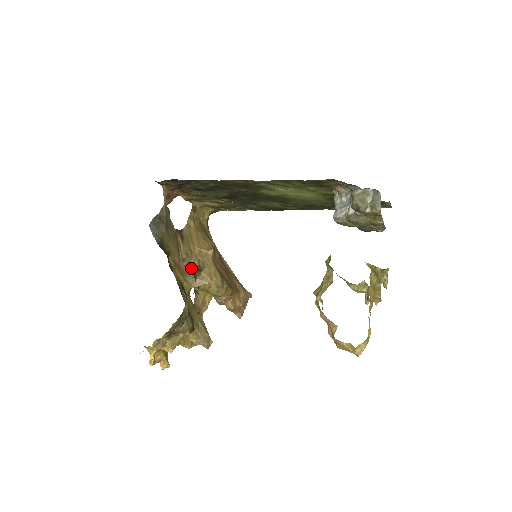
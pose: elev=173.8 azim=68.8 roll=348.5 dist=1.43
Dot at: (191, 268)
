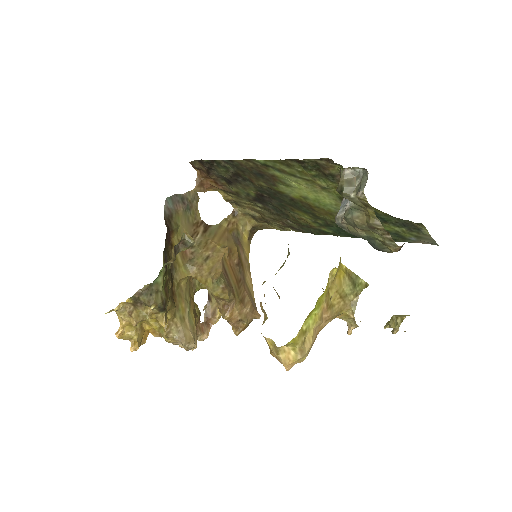
Dot at: (196, 257)
